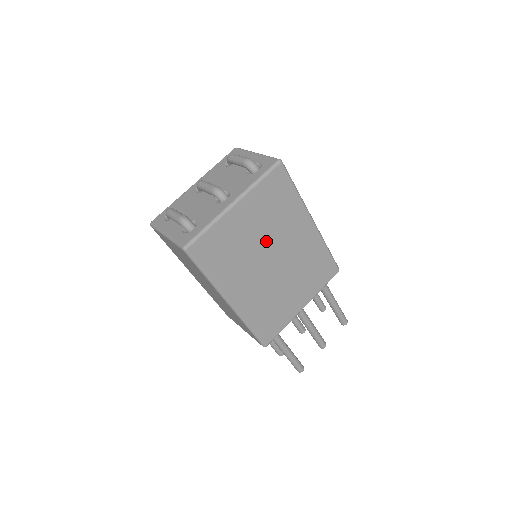
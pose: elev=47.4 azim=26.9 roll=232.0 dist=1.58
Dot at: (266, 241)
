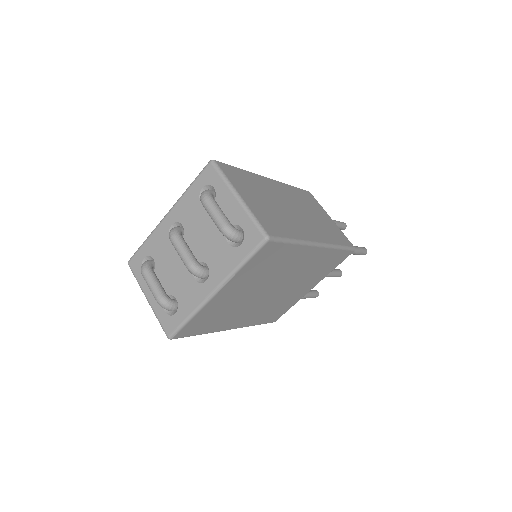
Dot at: (261, 287)
